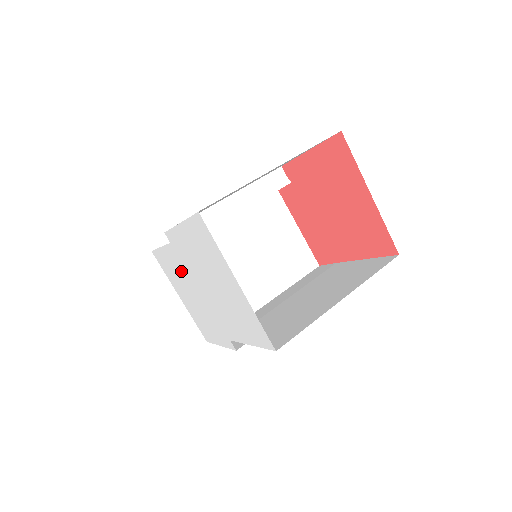
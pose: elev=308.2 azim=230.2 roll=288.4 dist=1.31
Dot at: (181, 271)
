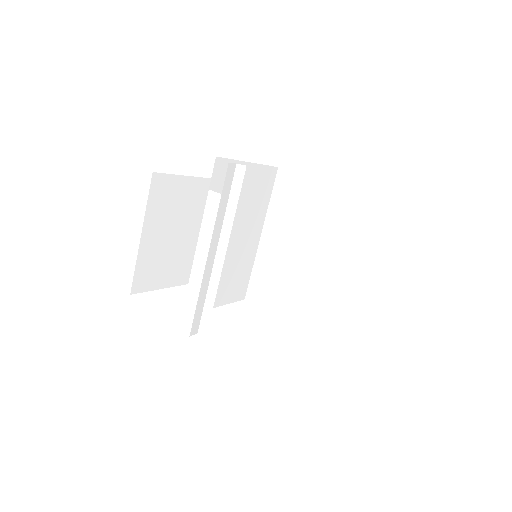
Dot at: occluded
